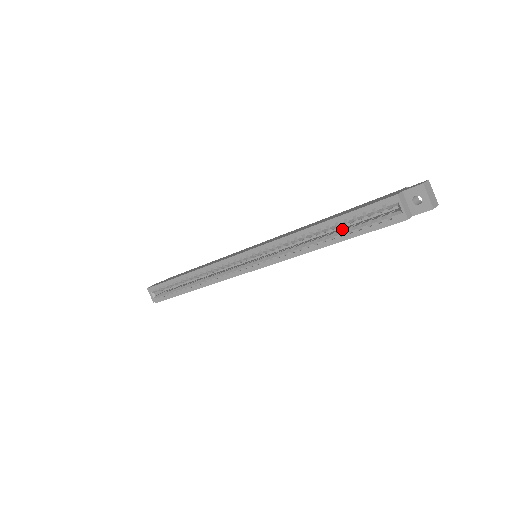
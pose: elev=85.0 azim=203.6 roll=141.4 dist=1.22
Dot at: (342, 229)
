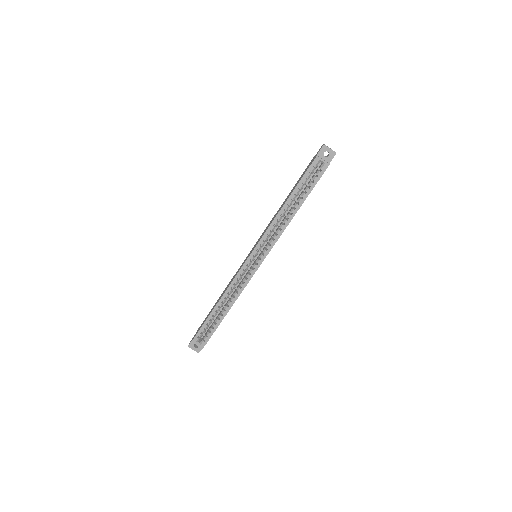
Dot at: (299, 197)
